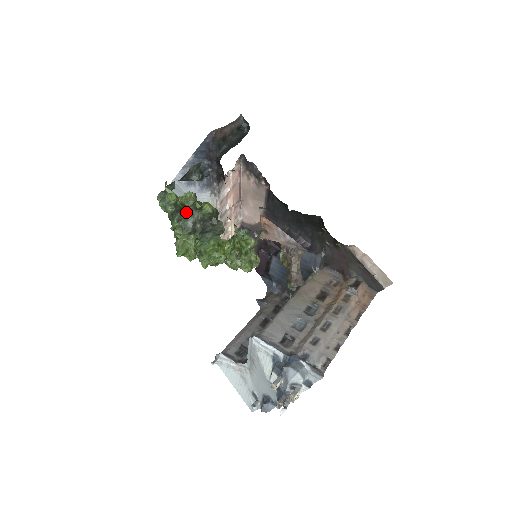
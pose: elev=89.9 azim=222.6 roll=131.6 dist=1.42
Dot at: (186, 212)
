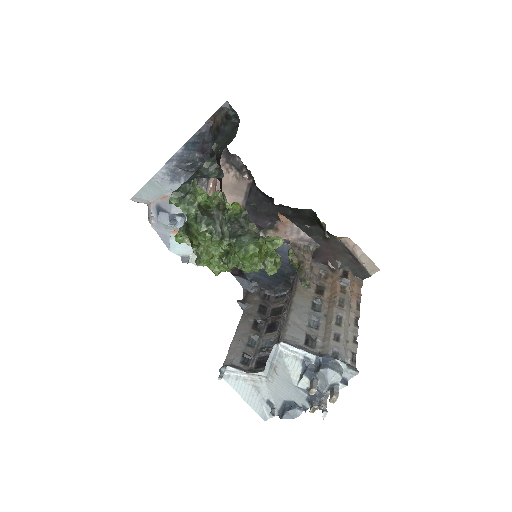
Dot at: (213, 214)
